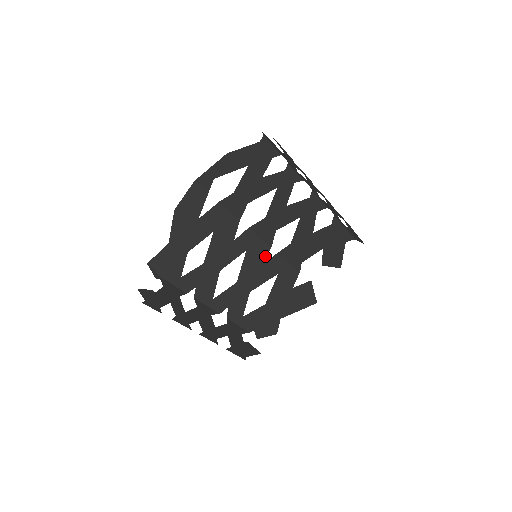
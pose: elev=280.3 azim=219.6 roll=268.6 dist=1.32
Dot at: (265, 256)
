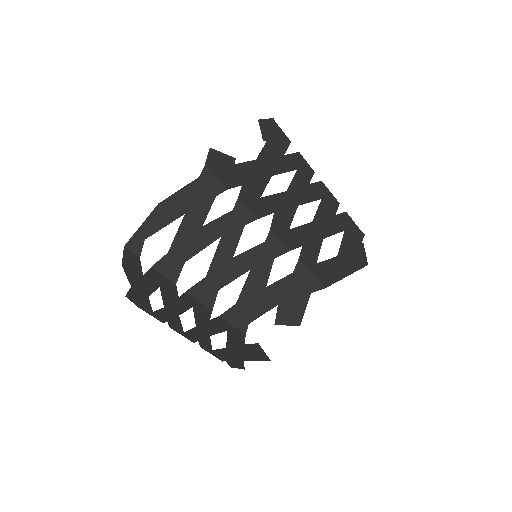
Dot at: (210, 315)
